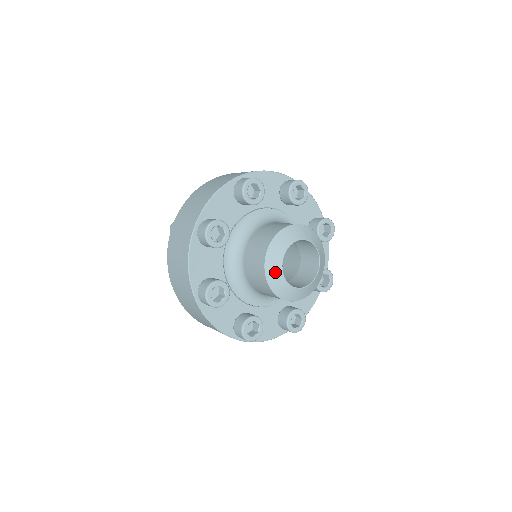
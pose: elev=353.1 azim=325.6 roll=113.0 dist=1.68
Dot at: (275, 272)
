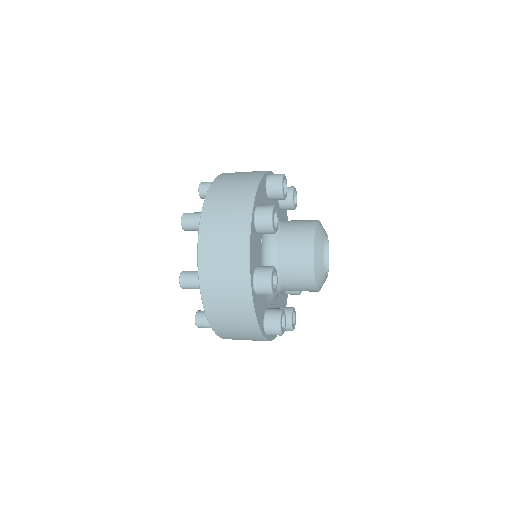
Dot at: (320, 237)
